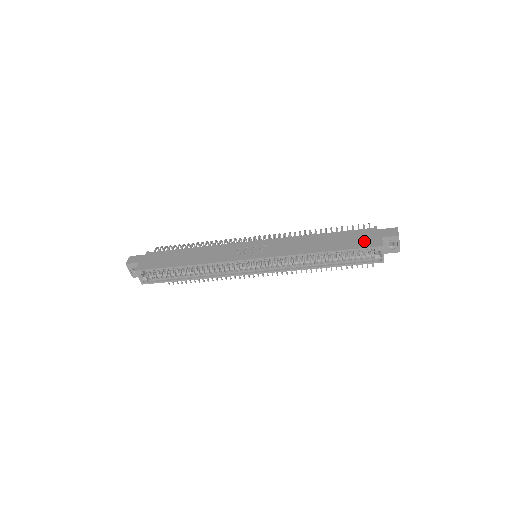
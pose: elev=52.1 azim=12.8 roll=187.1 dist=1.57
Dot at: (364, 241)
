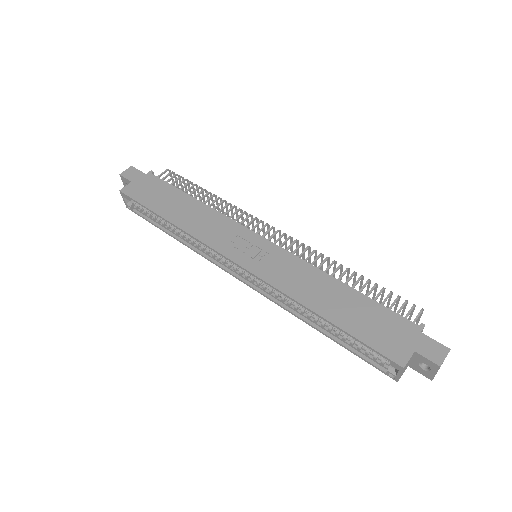
Dot at: (386, 339)
